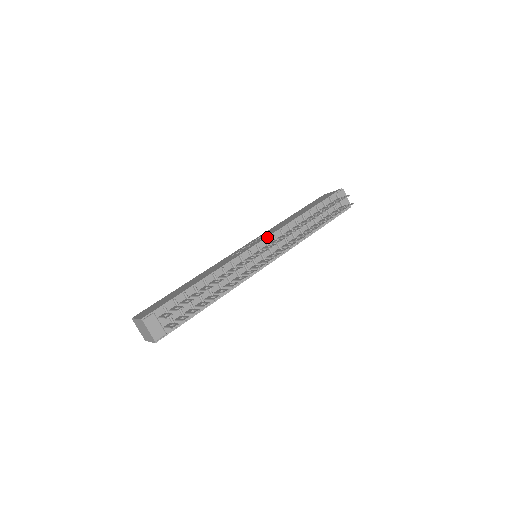
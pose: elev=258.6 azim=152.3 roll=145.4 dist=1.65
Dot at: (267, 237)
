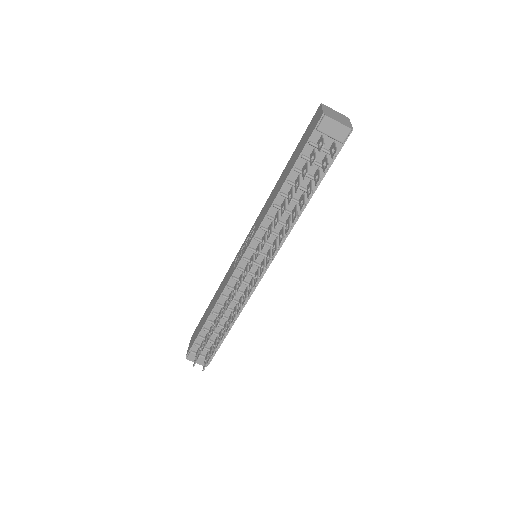
Dot at: (250, 243)
